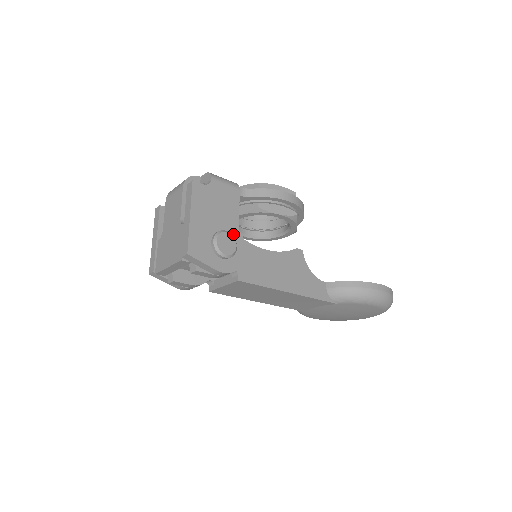
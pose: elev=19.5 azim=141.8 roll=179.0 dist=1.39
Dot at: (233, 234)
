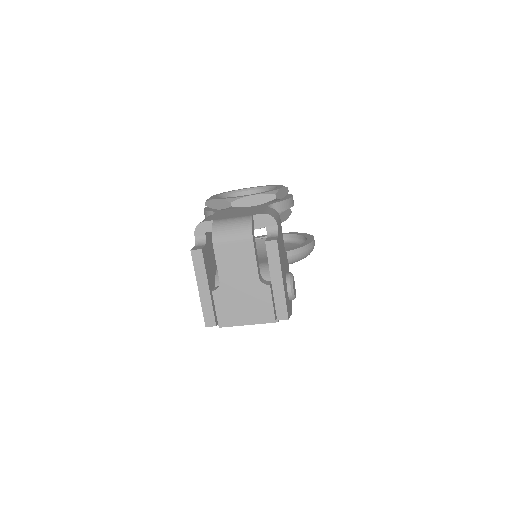
Dot at: (287, 269)
